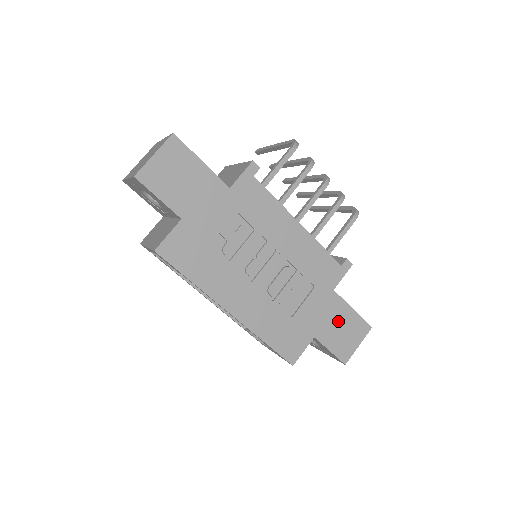
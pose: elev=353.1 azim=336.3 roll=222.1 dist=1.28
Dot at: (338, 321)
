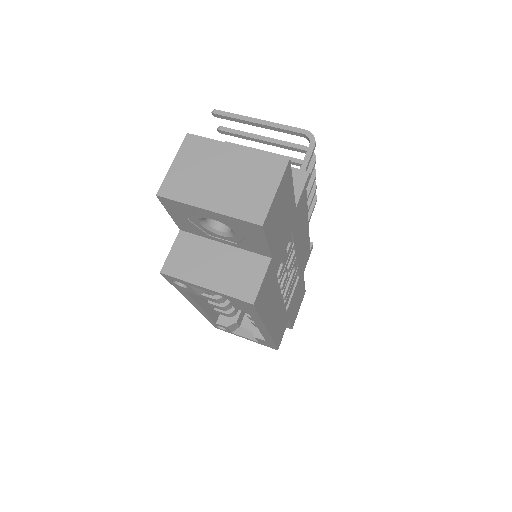
Dot at: (298, 297)
